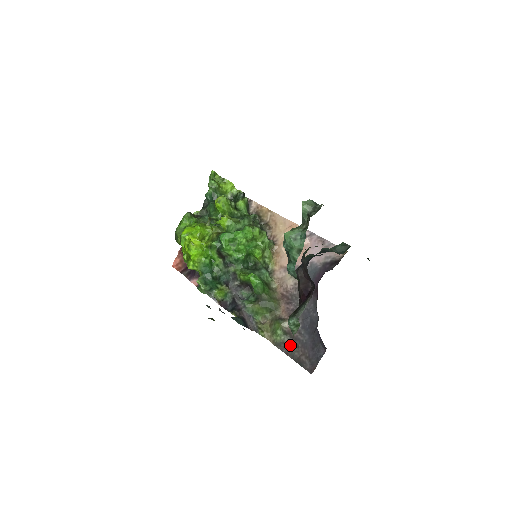
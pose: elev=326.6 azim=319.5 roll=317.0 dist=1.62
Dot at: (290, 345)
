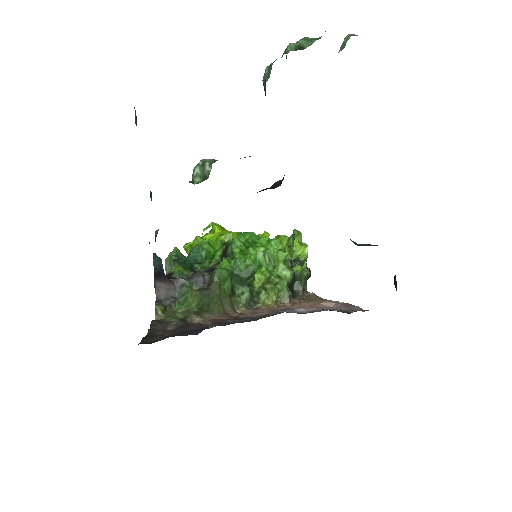
Dot at: (169, 328)
